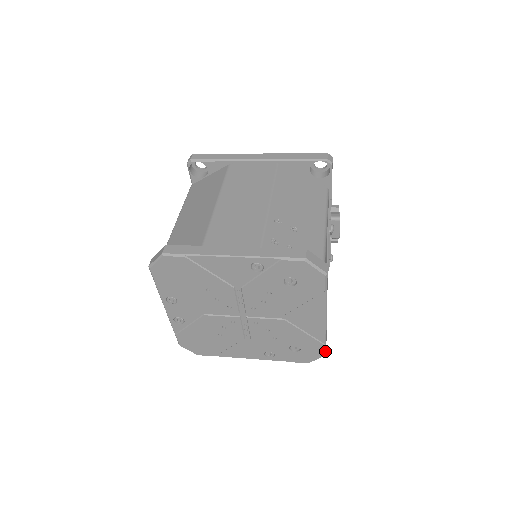
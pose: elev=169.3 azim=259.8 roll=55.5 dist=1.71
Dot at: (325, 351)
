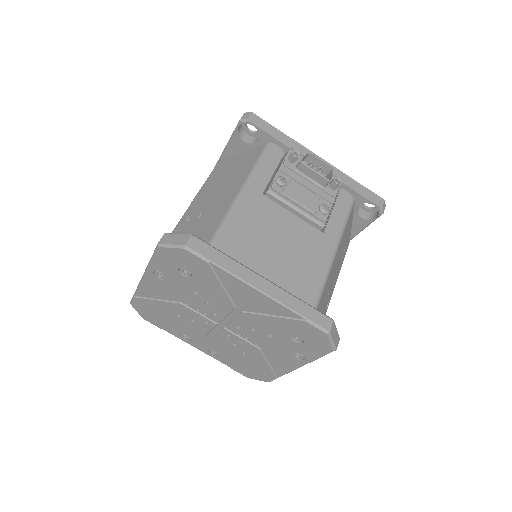
Dot at: (320, 328)
